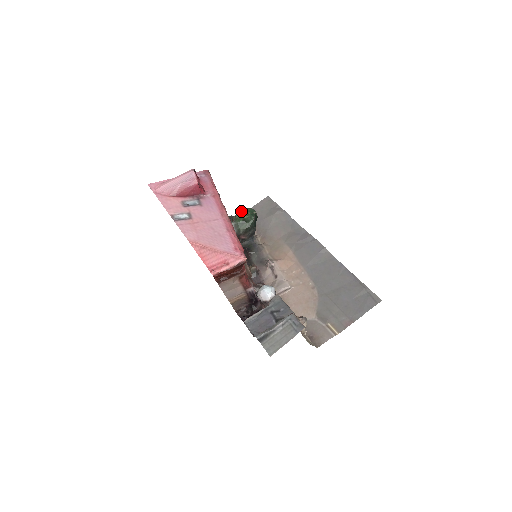
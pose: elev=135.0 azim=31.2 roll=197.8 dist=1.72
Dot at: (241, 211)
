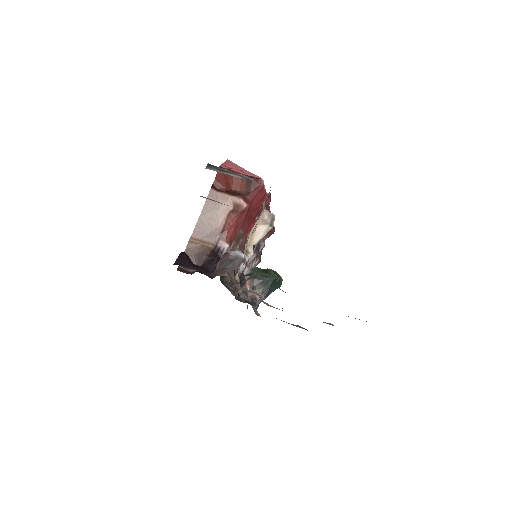
Dot at: occluded
